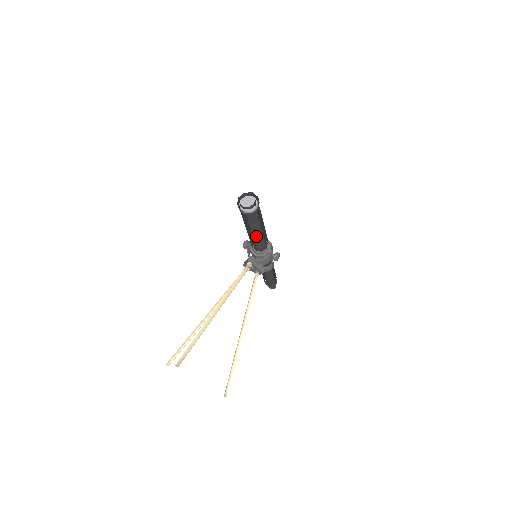
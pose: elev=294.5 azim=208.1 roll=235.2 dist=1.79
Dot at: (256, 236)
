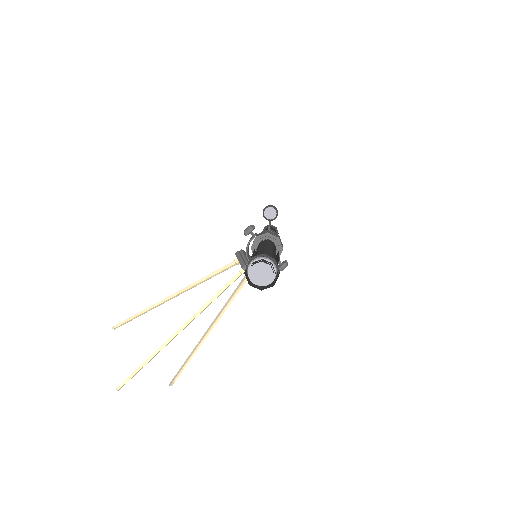
Dot at: occluded
